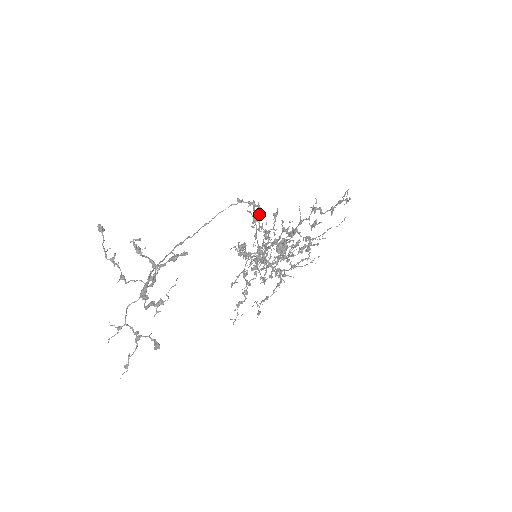
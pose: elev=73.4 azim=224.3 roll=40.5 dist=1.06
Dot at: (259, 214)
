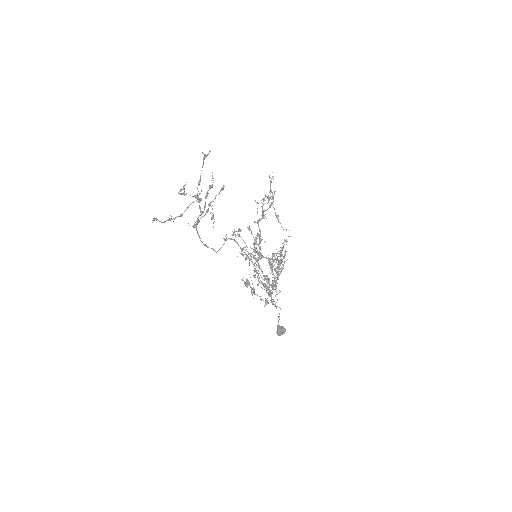
Dot at: (241, 237)
